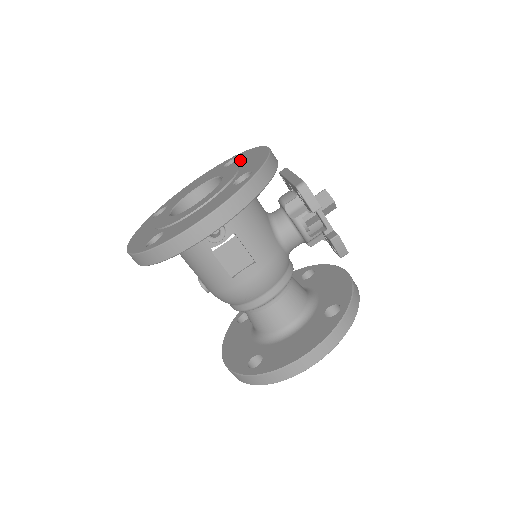
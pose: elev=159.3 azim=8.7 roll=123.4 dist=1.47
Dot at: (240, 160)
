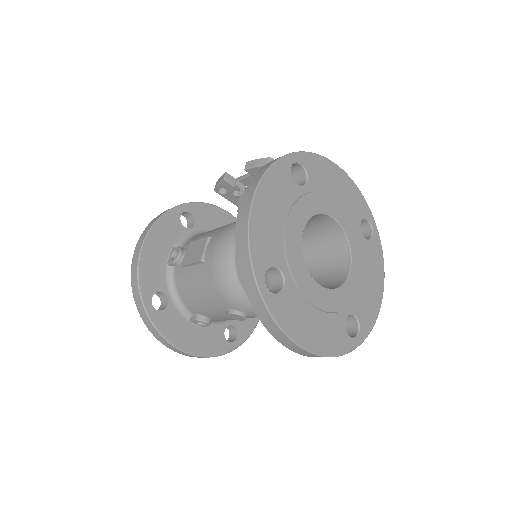
Dot at: occluded
